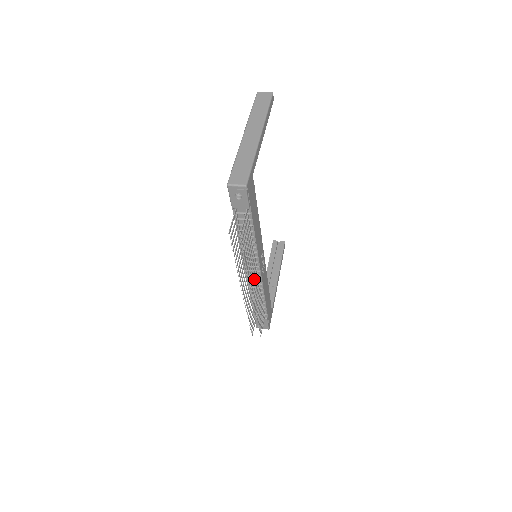
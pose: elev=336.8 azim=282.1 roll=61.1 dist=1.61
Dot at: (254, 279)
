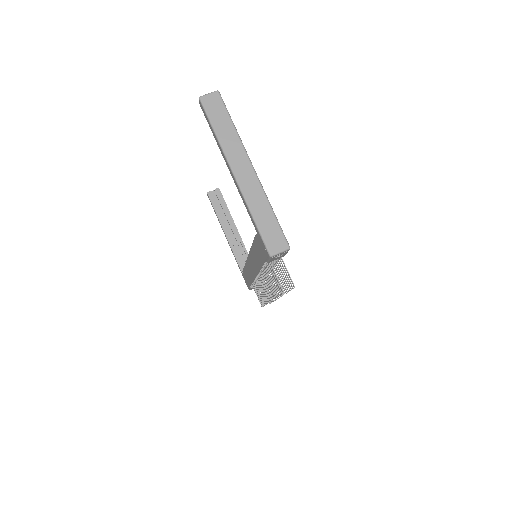
Dot at: occluded
